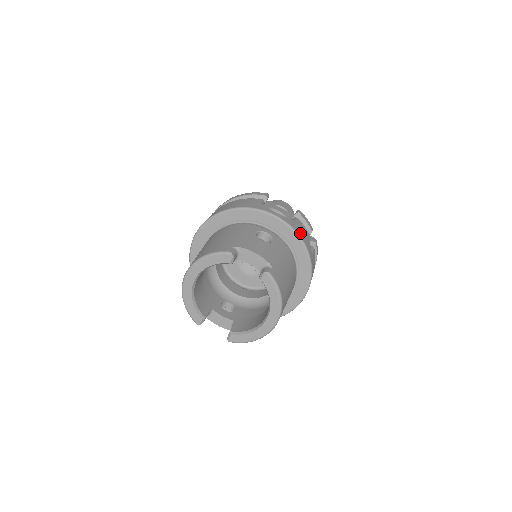
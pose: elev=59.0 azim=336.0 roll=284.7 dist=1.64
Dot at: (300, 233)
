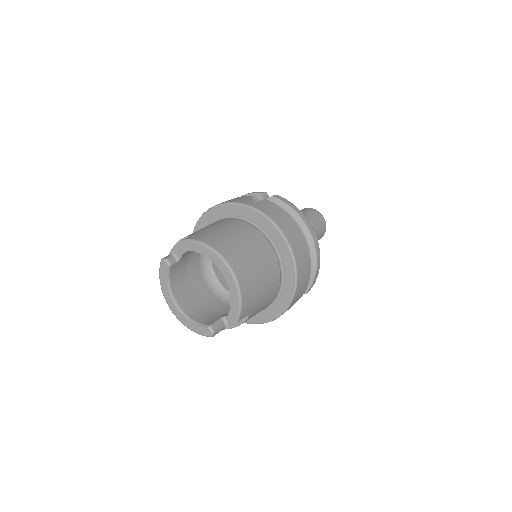
Dot at: (229, 201)
